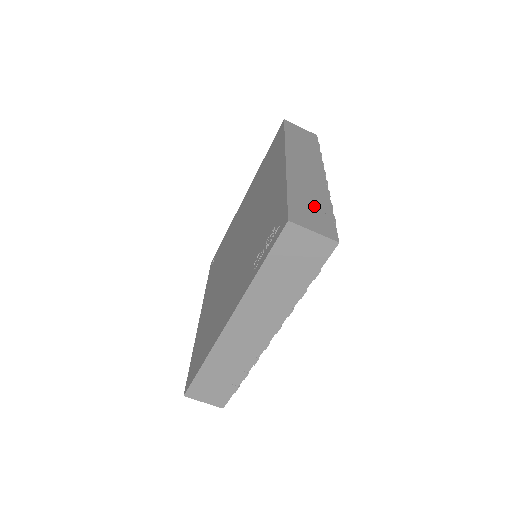
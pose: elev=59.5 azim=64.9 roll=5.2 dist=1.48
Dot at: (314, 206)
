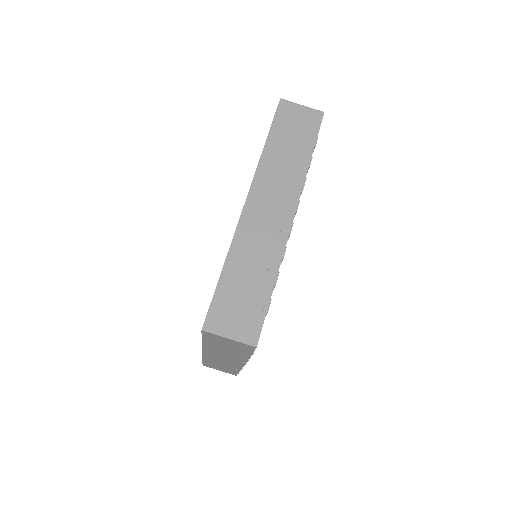
Dot at: occluded
